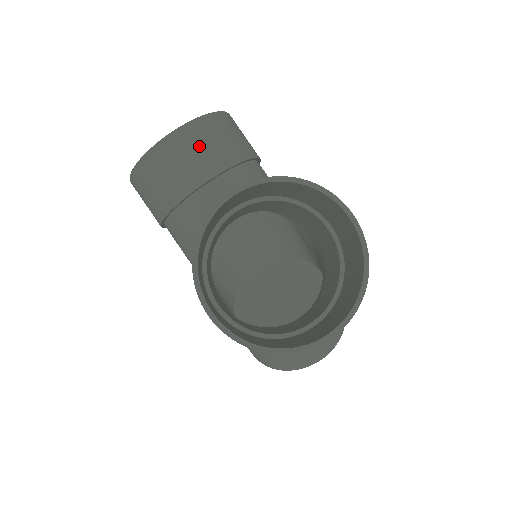
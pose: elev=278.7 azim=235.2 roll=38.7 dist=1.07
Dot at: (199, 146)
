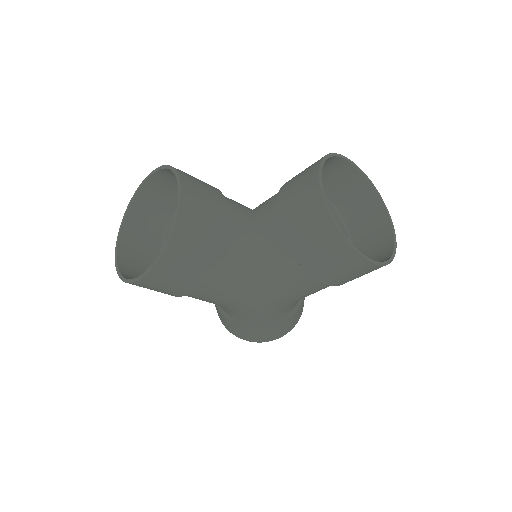
Dot at: (202, 194)
